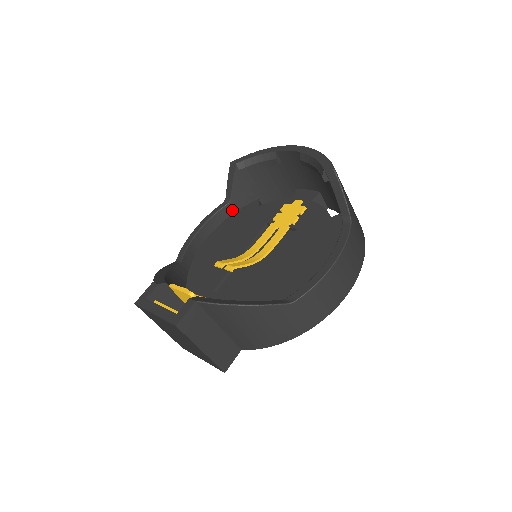
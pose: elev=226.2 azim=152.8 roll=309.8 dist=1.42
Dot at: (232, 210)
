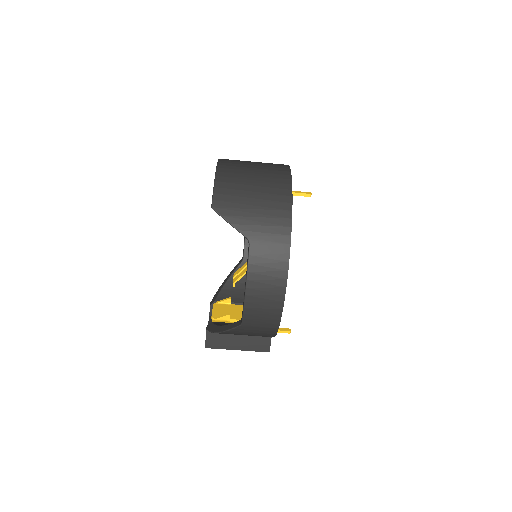
Dot at: occluded
